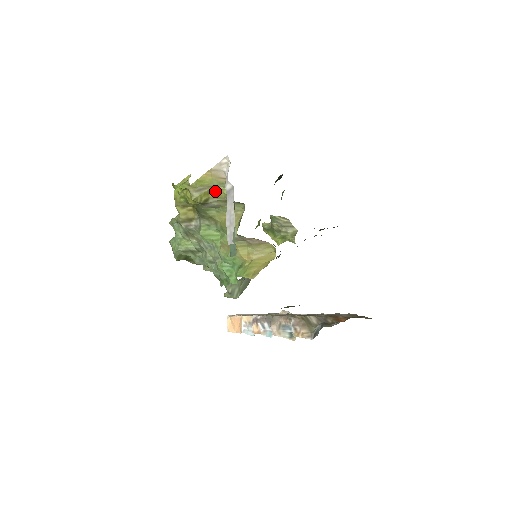
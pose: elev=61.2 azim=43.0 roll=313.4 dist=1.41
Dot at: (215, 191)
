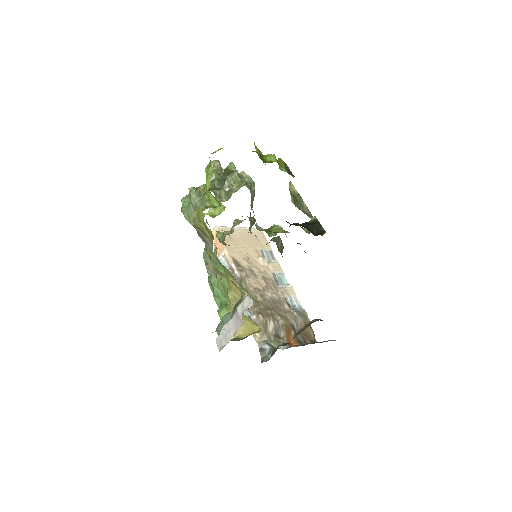
Dot at: occluded
